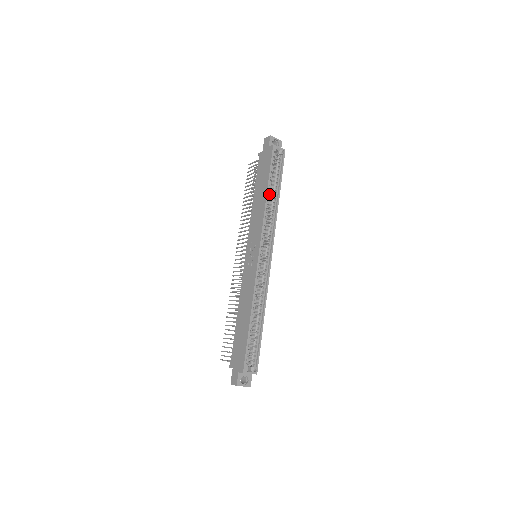
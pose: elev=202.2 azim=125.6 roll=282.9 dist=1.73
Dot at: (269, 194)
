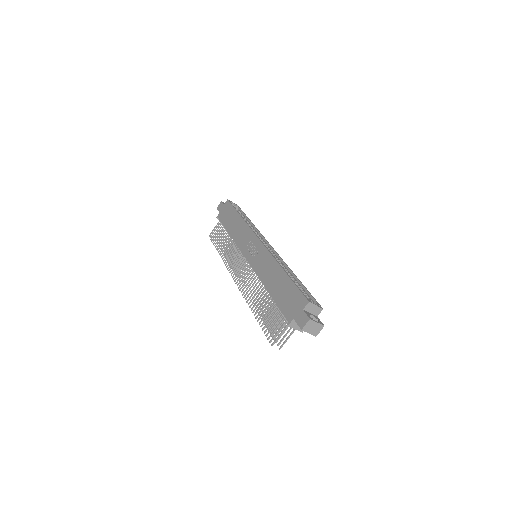
Dot at: occluded
